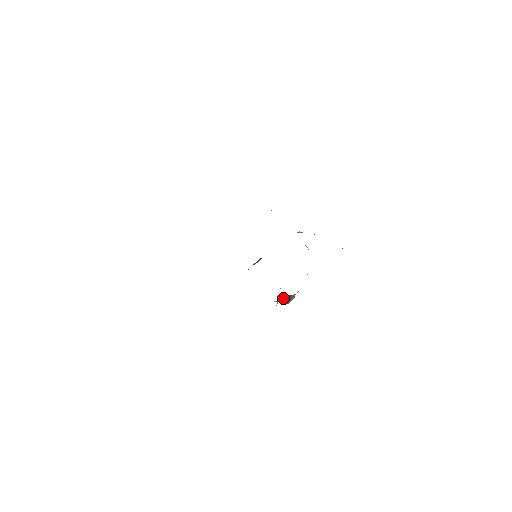
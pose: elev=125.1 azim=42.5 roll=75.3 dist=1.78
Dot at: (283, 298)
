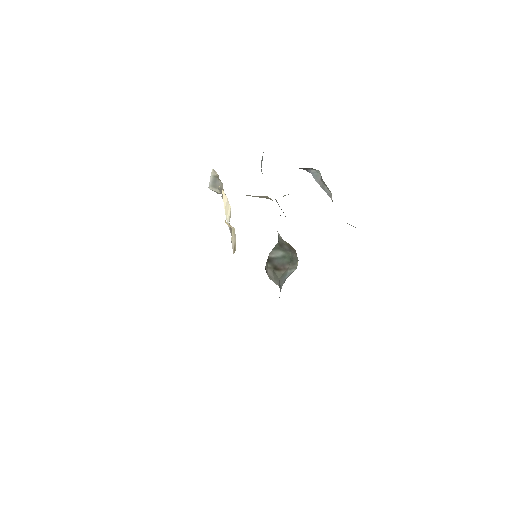
Dot at: occluded
